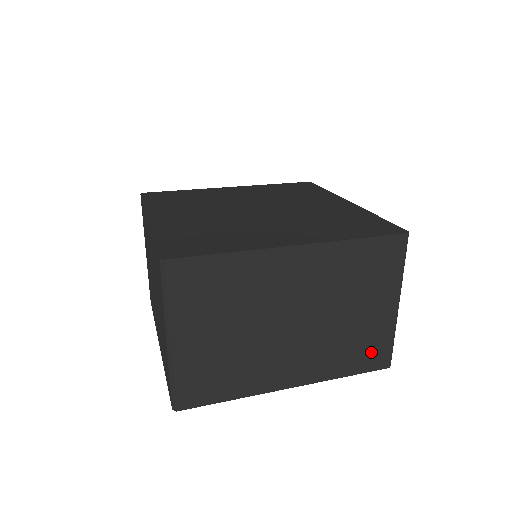
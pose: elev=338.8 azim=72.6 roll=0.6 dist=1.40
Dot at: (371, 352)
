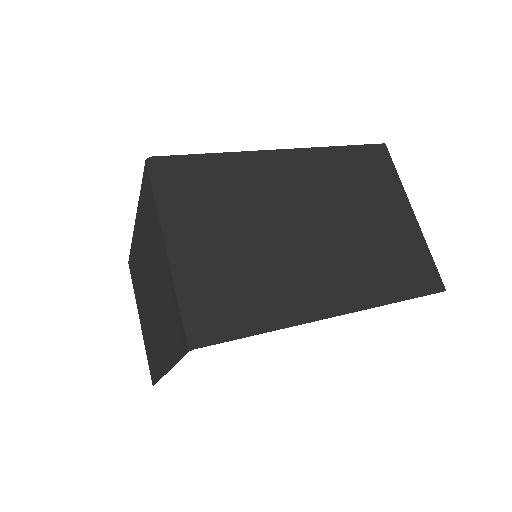
Dot at: (413, 269)
